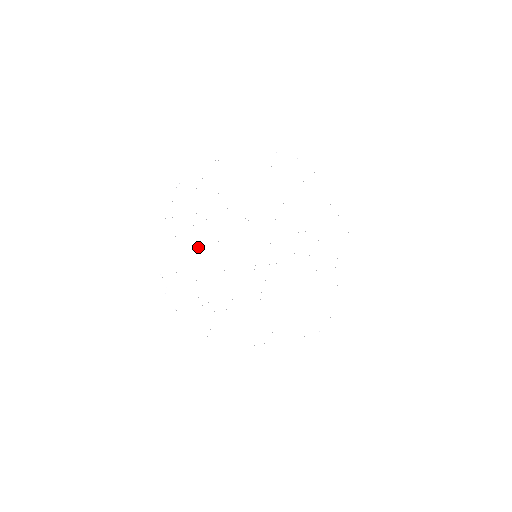
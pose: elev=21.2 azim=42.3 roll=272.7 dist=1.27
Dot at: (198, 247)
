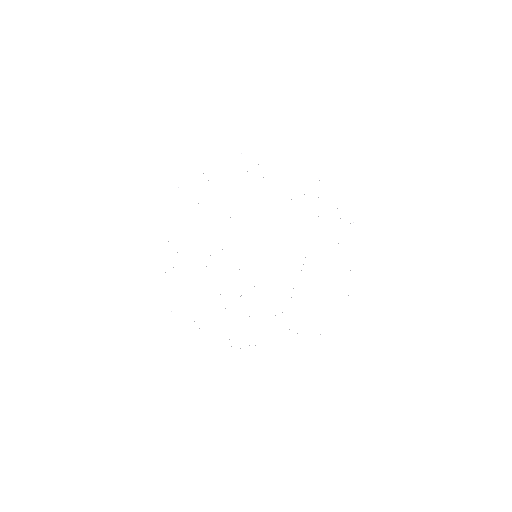
Dot at: (220, 294)
